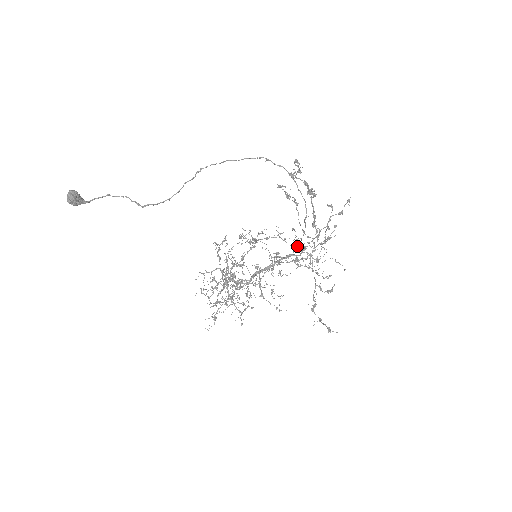
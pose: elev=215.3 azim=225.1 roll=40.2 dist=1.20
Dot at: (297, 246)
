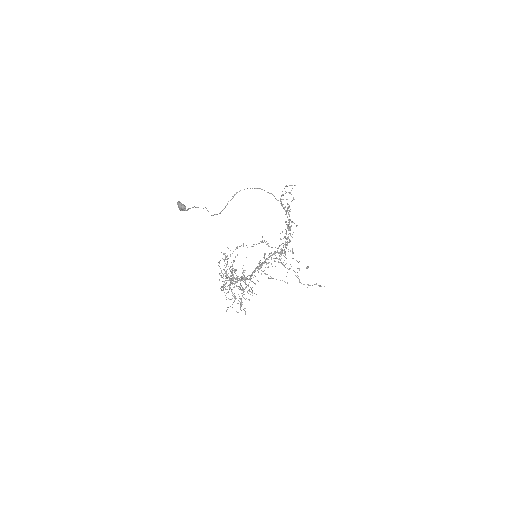
Dot at: occluded
